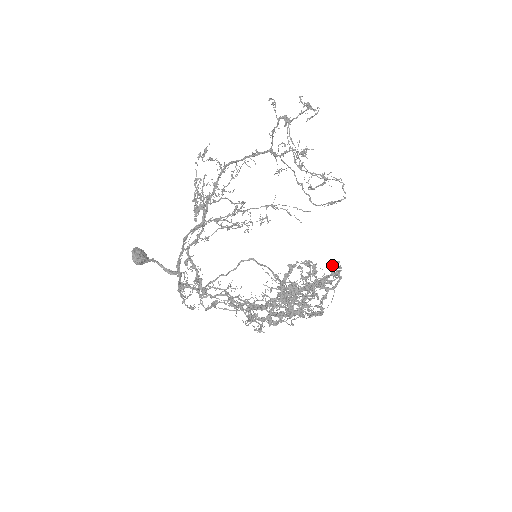
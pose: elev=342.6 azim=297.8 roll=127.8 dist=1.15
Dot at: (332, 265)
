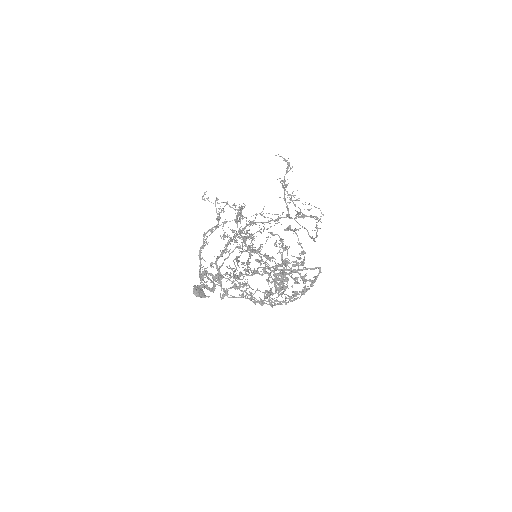
Dot at: (287, 229)
